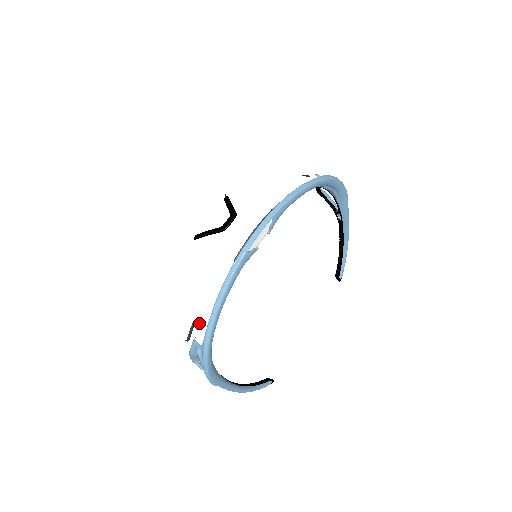
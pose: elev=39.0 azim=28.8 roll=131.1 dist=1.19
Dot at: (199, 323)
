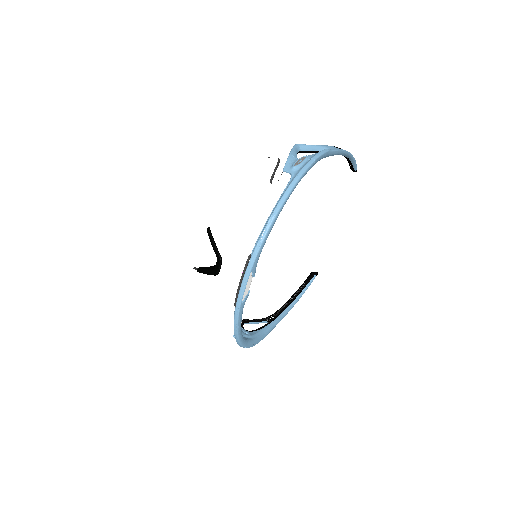
Dot at: (230, 332)
